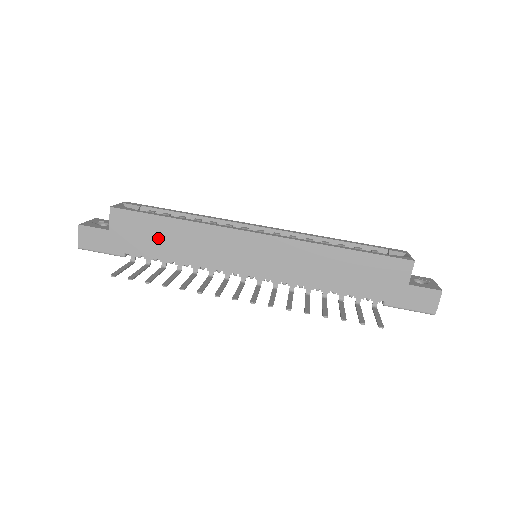
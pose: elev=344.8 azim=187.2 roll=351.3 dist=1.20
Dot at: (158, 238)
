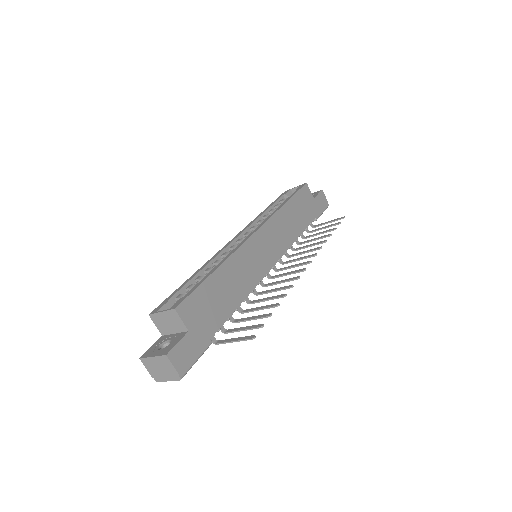
Dot at: (219, 298)
